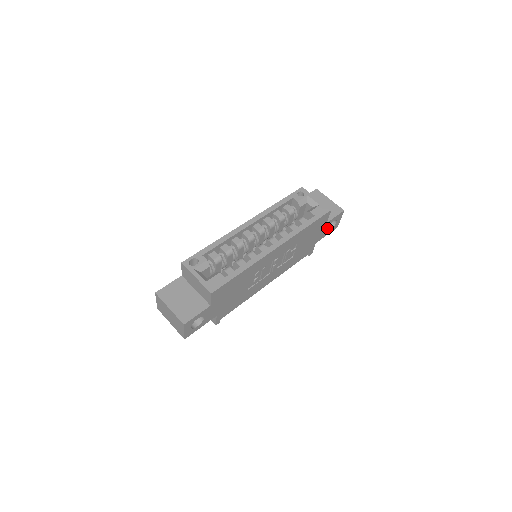
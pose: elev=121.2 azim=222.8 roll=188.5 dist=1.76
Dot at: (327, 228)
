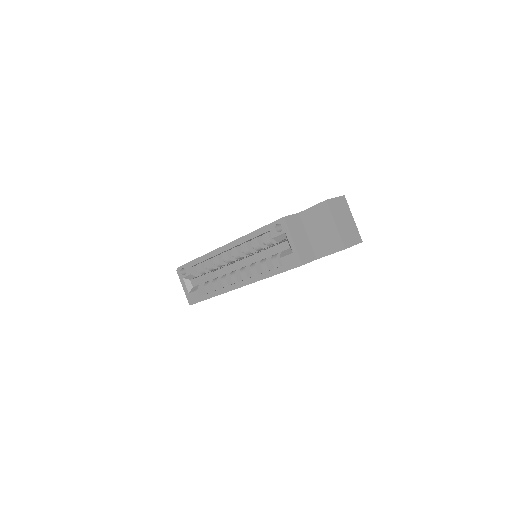
Dot at: occluded
